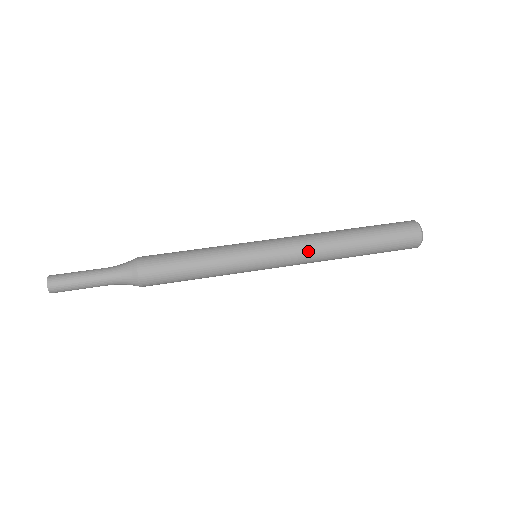
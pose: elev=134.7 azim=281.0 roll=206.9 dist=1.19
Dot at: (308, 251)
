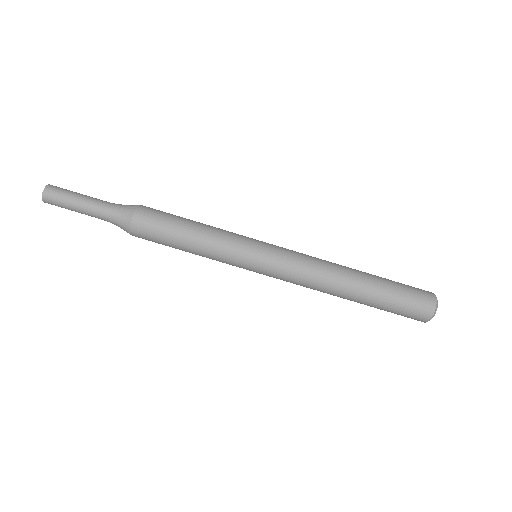
Dot at: (307, 280)
